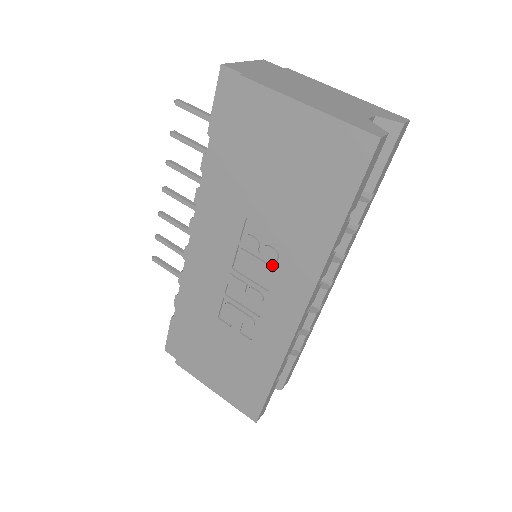
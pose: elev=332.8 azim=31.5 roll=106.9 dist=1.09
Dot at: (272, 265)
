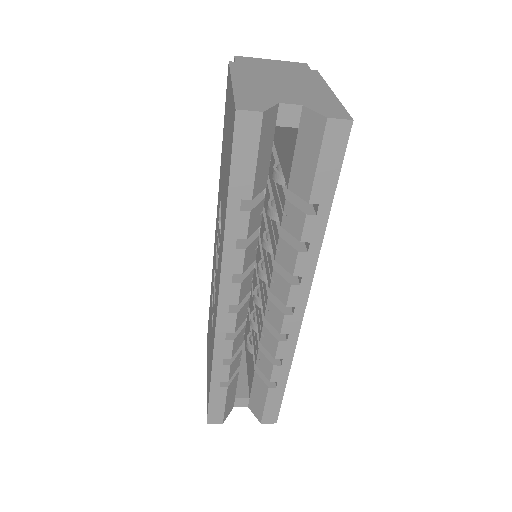
Dot at: occluded
